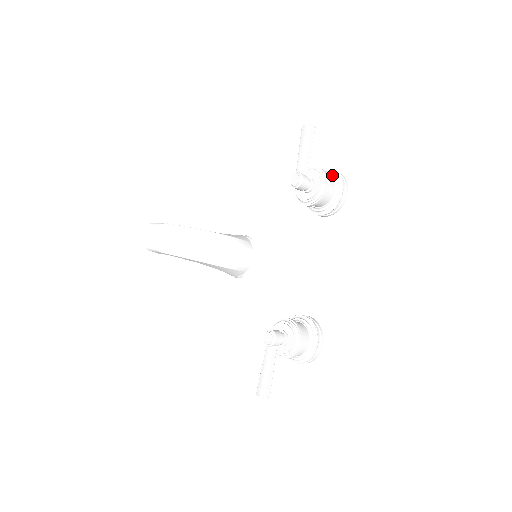
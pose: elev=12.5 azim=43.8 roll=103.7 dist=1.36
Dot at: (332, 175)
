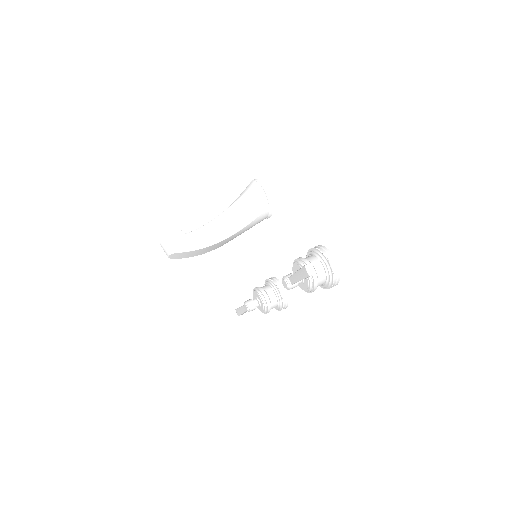
Dot at: (328, 274)
